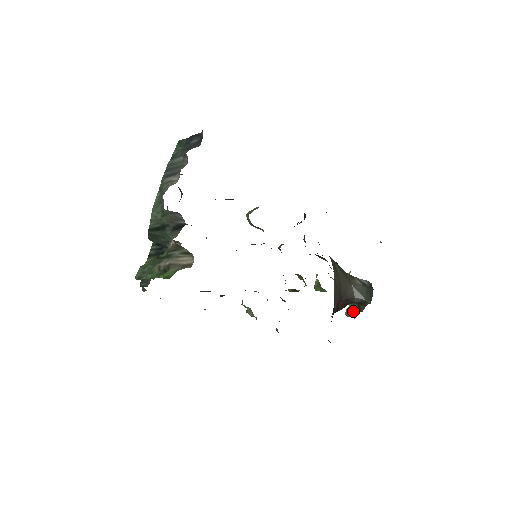
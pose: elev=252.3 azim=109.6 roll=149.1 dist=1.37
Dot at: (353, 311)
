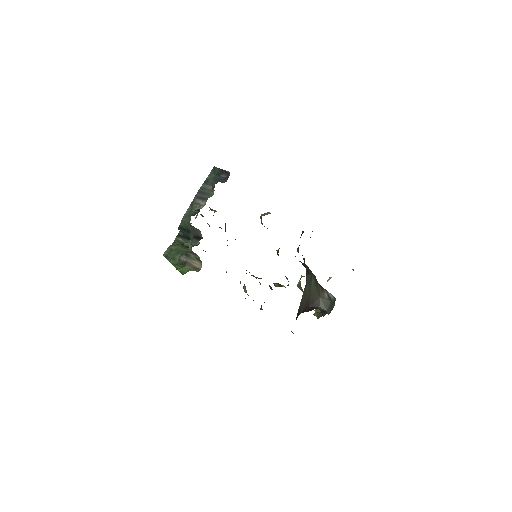
Dot at: (318, 313)
